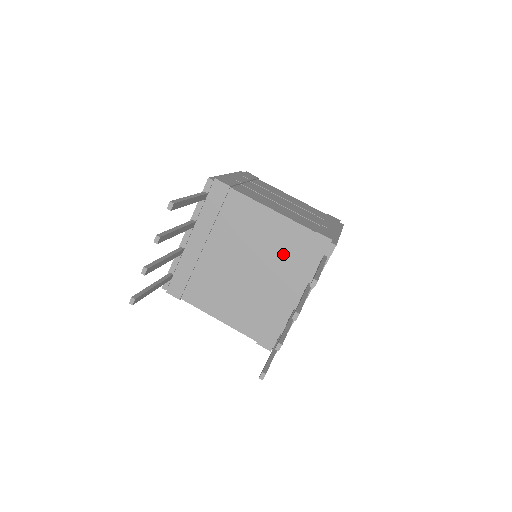
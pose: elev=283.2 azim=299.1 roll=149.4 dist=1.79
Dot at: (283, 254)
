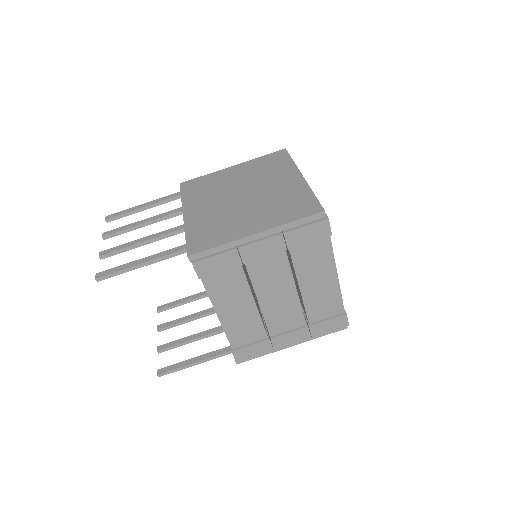
Dot at: occluded
